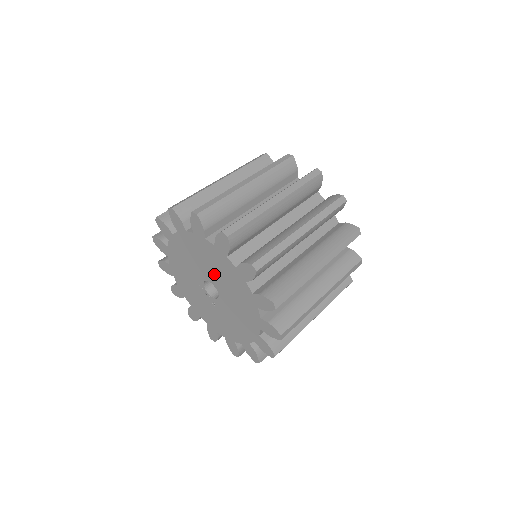
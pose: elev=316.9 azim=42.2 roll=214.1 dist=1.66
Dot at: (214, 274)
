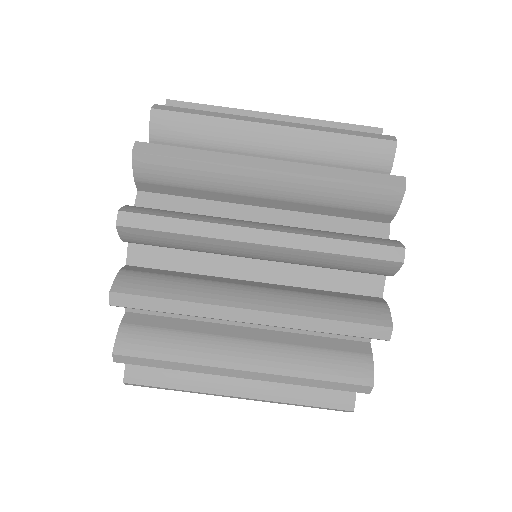
Dot at: occluded
